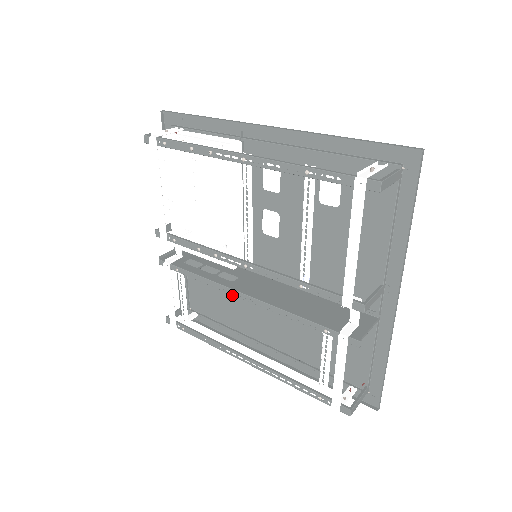
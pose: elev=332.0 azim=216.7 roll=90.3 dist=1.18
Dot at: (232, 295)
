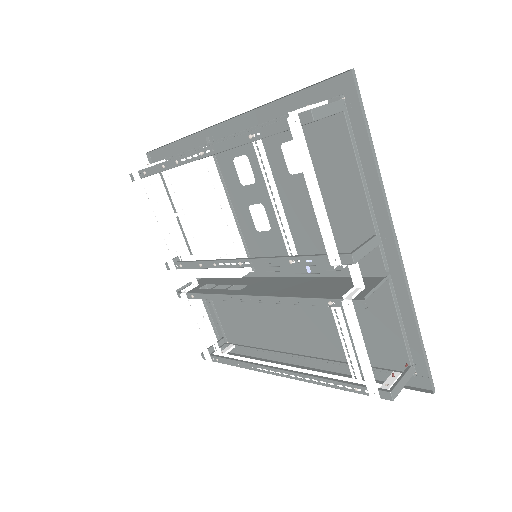
Dot at: (255, 311)
